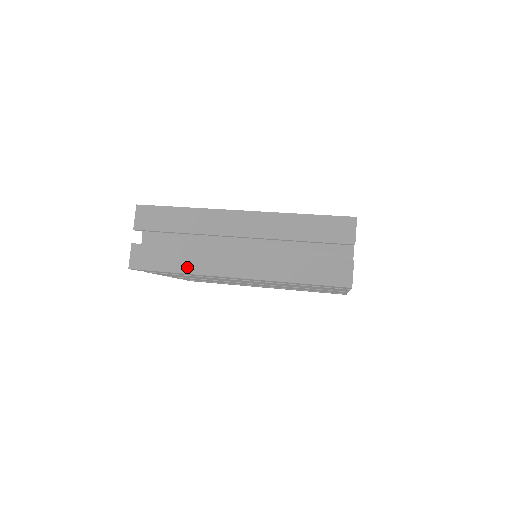
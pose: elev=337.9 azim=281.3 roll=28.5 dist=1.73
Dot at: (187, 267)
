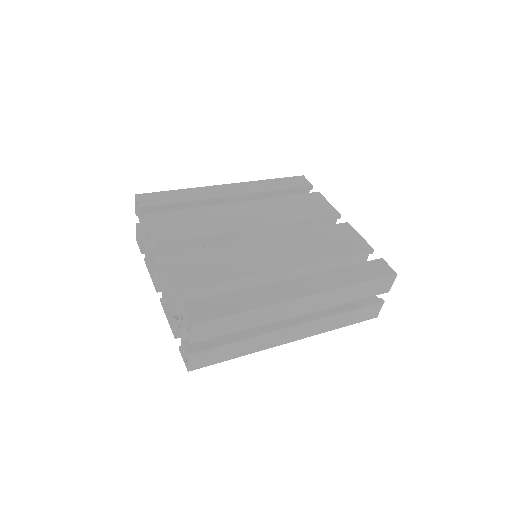
Dot at: (249, 350)
